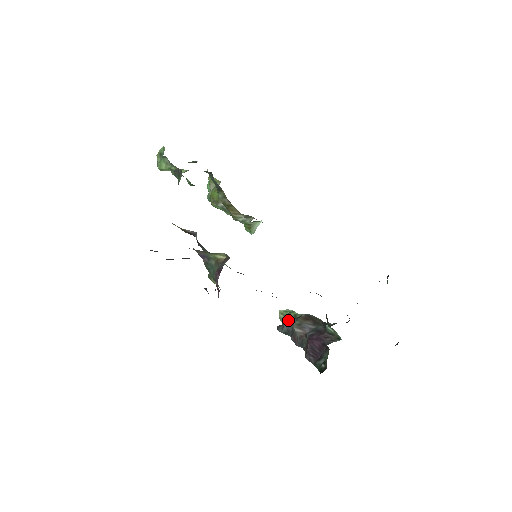
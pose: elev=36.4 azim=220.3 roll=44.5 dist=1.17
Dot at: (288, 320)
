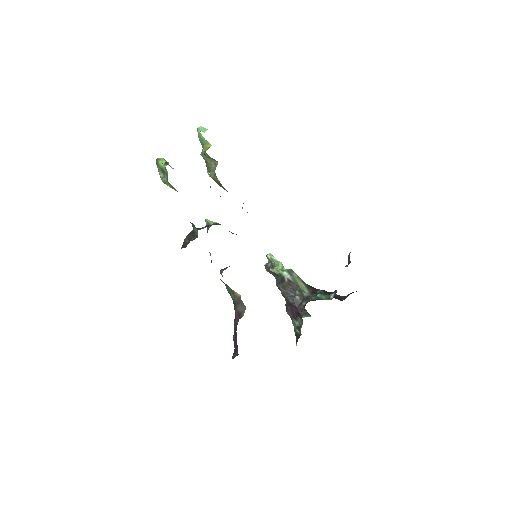
Dot at: (274, 273)
